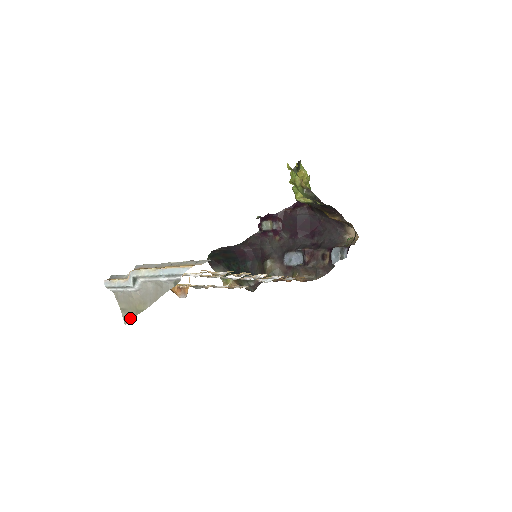
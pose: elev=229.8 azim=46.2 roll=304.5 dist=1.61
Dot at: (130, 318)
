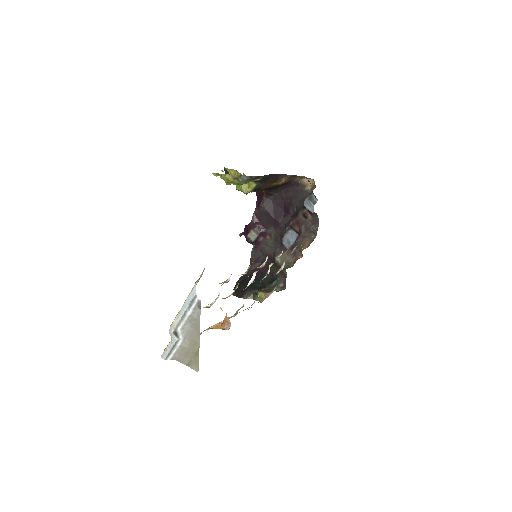
Dot at: (197, 364)
